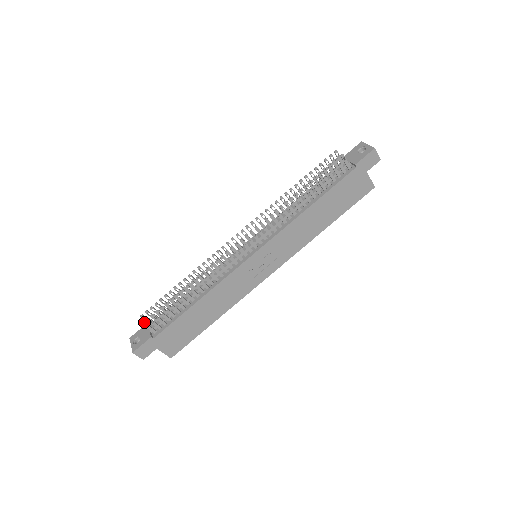
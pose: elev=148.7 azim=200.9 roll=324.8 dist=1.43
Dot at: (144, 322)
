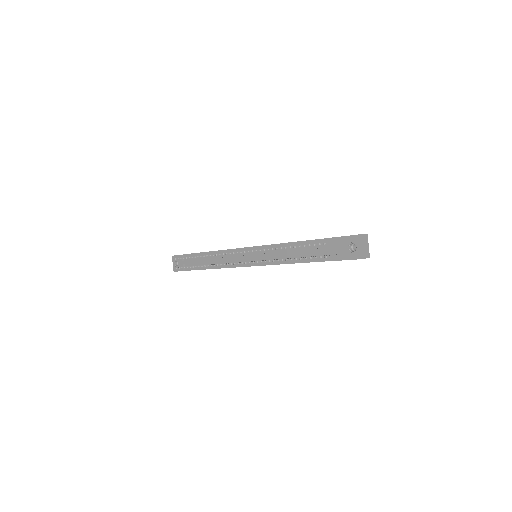
Dot at: (176, 268)
